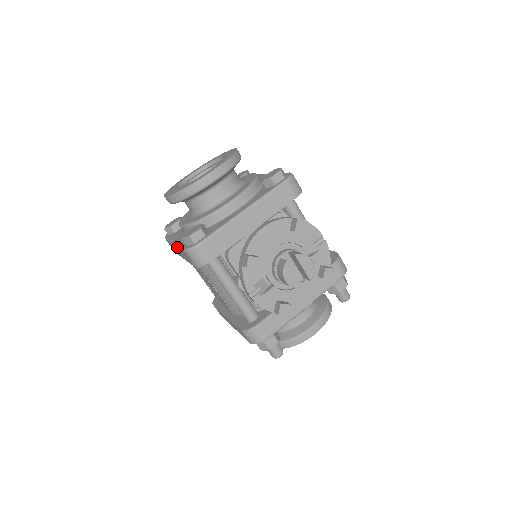
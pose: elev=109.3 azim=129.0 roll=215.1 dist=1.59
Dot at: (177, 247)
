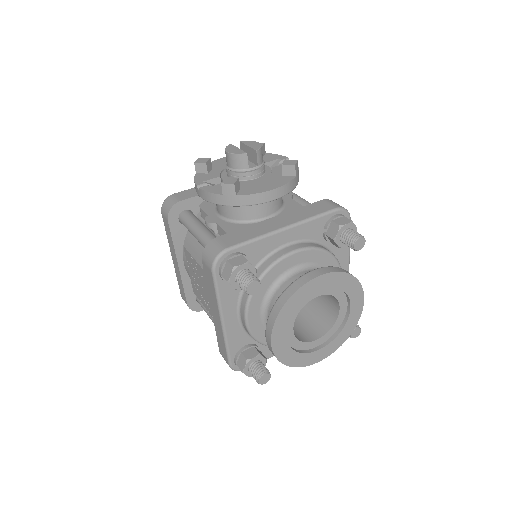
Dot at: occluded
